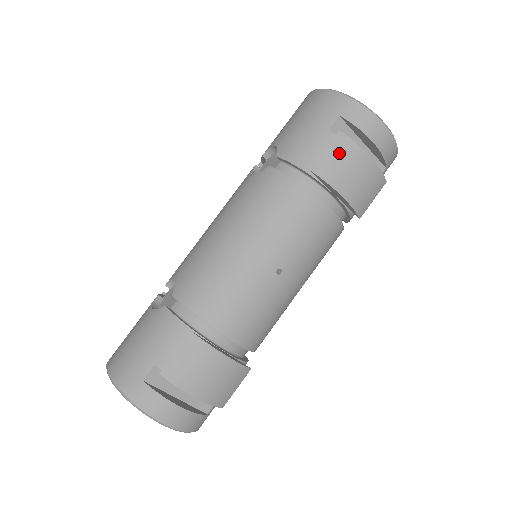
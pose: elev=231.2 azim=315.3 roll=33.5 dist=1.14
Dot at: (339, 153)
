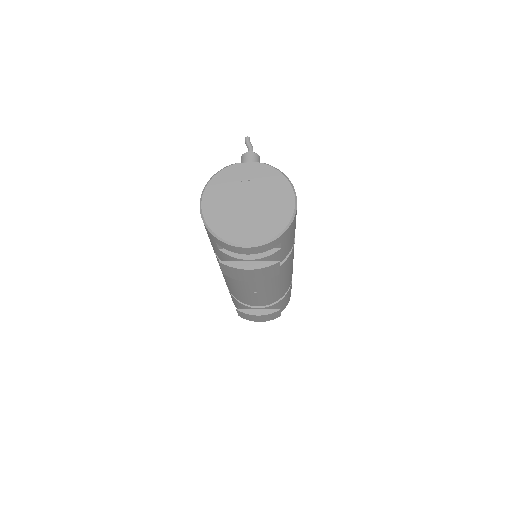
Dot at: (228, 270)
